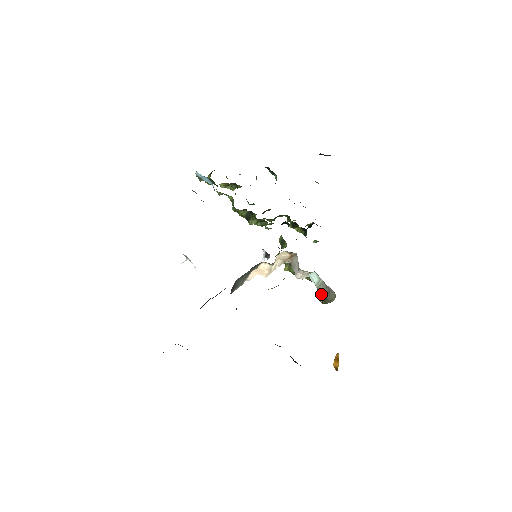
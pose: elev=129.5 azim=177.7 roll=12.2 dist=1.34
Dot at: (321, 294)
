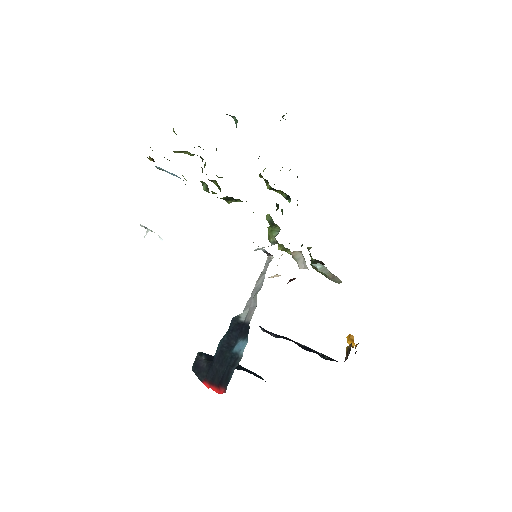
Dot at: occluded
